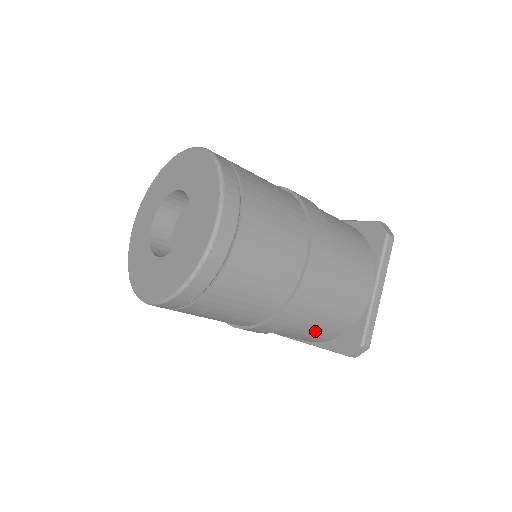
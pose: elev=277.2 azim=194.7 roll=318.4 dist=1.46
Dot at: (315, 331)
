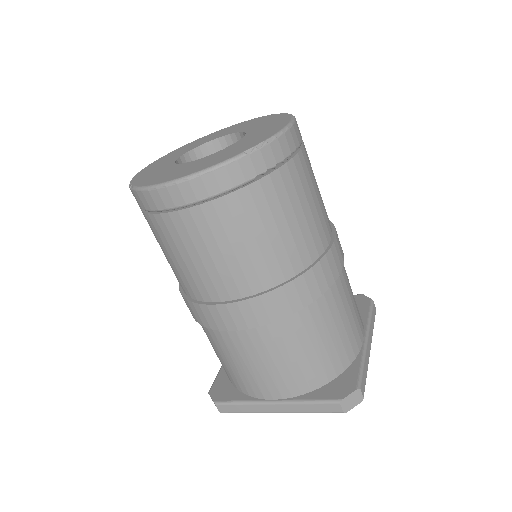
Dot at: (308, 353)
